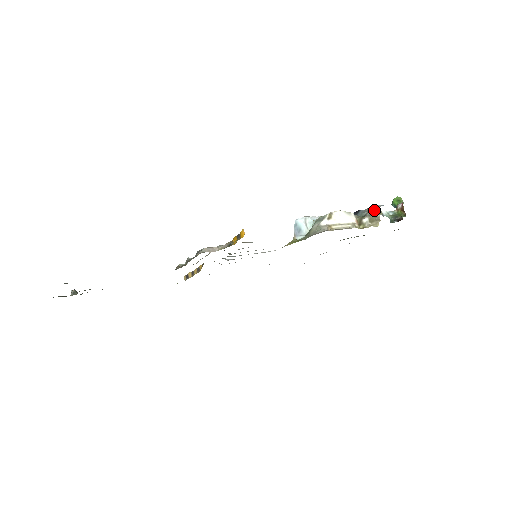
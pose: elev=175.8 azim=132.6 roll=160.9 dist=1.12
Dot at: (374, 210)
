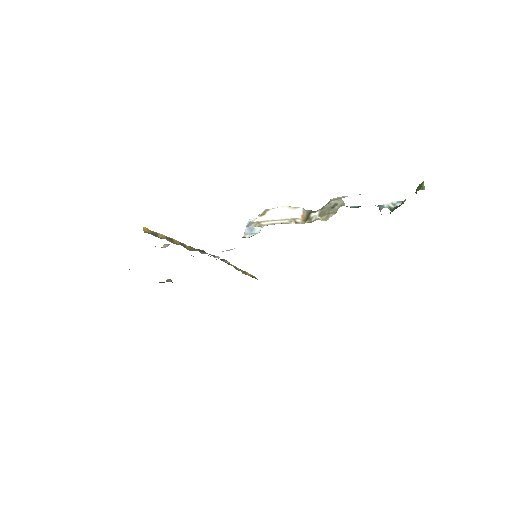
Dot at: (332, 202)
